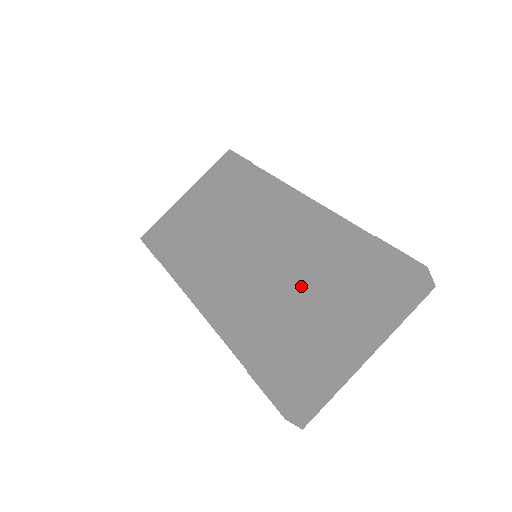
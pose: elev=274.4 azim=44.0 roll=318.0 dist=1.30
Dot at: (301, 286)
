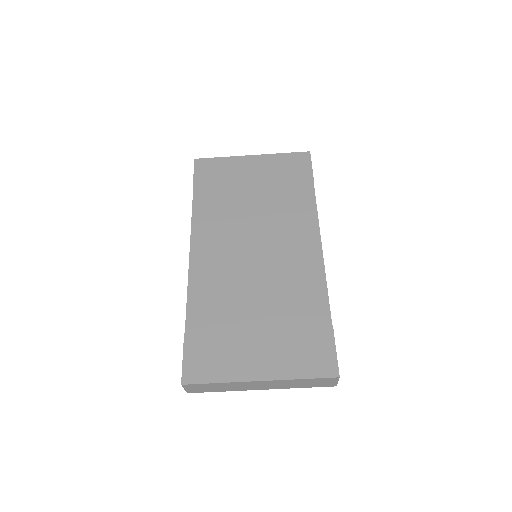
Dot at: (262, 311)
